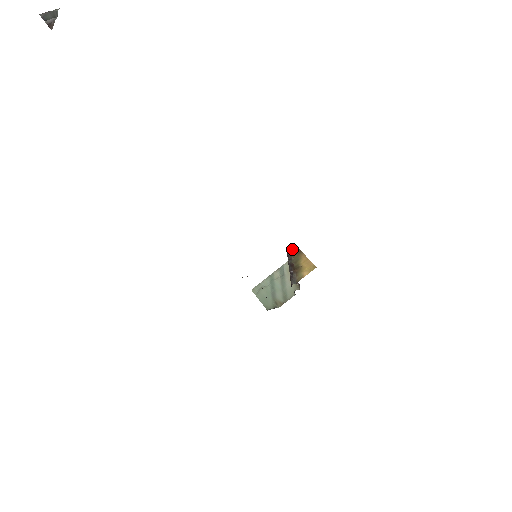
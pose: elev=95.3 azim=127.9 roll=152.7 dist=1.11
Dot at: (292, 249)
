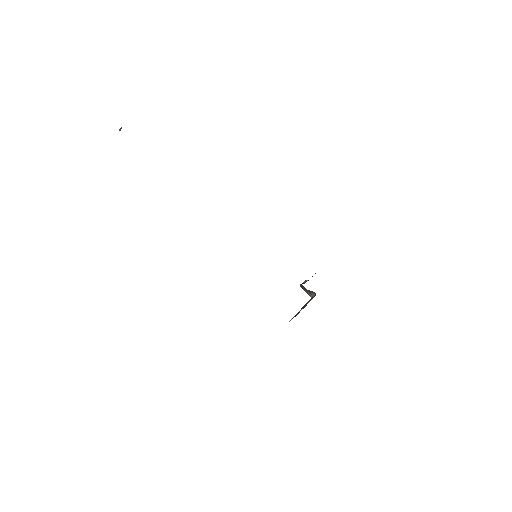
Dot at: occluded
